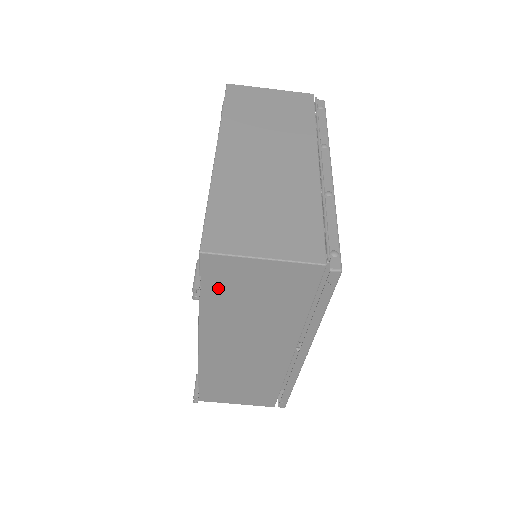
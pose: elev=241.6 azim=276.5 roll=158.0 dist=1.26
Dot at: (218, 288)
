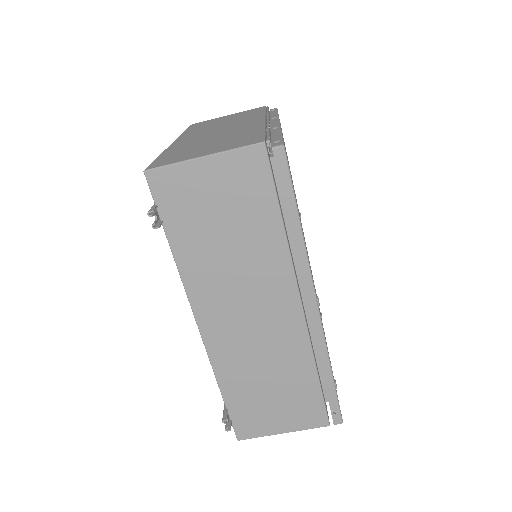
Dot at: (180, 218)
